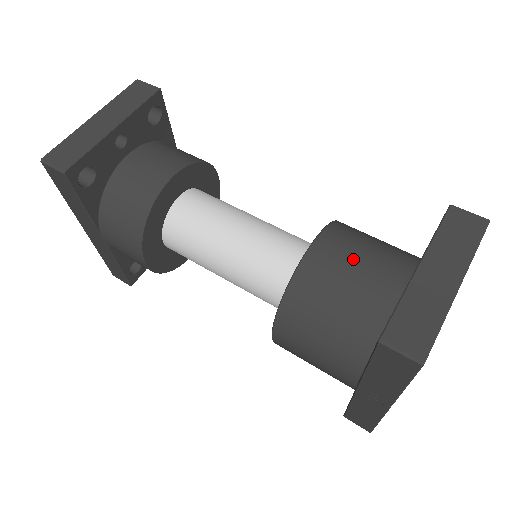
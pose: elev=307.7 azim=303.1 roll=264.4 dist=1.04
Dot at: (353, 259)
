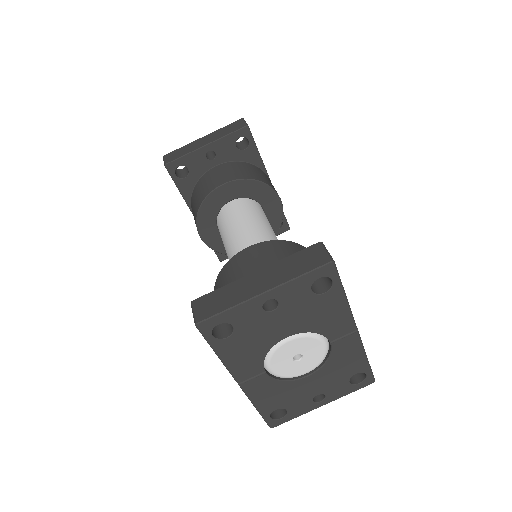
Dot at: (260, 264)
